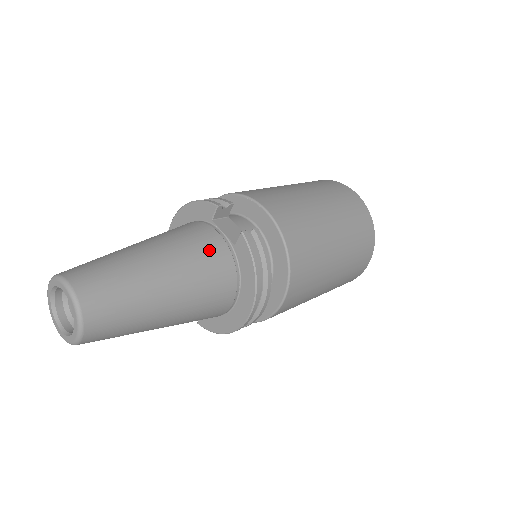
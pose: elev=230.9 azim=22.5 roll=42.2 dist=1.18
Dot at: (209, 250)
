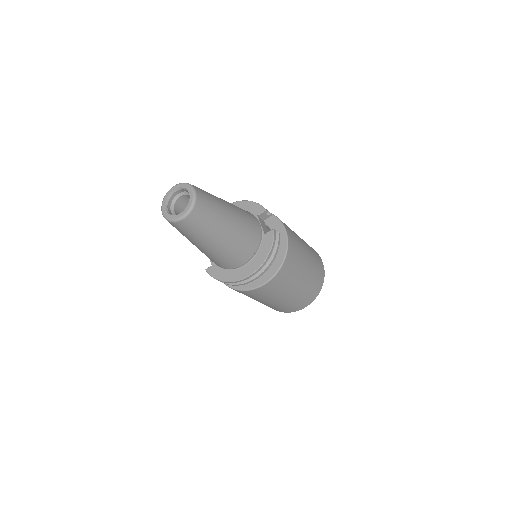
Dot at: (253, 227)
